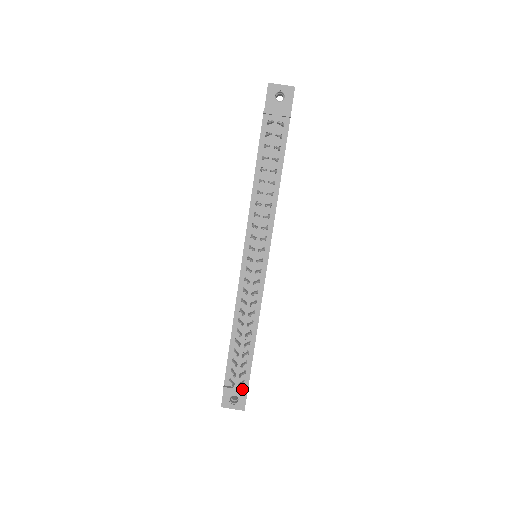
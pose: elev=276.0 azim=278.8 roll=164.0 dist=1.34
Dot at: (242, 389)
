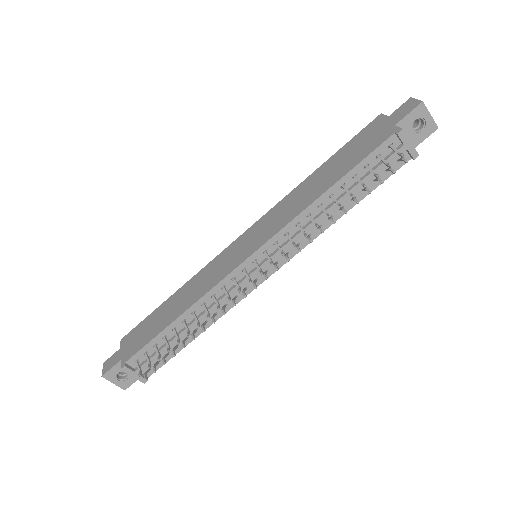
Dot at: (143, 376)
